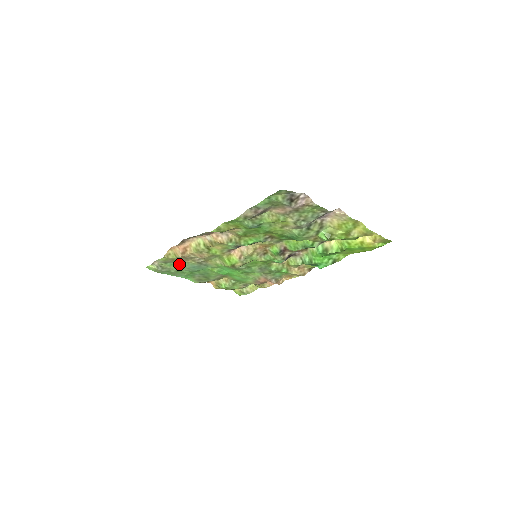
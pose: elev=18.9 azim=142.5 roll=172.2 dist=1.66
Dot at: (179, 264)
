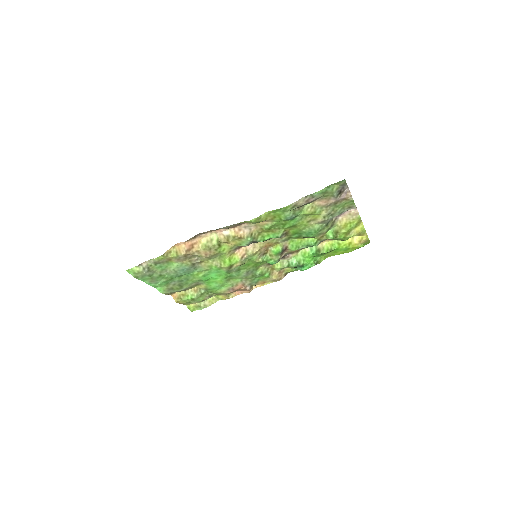
Dot at: (168, 266)
